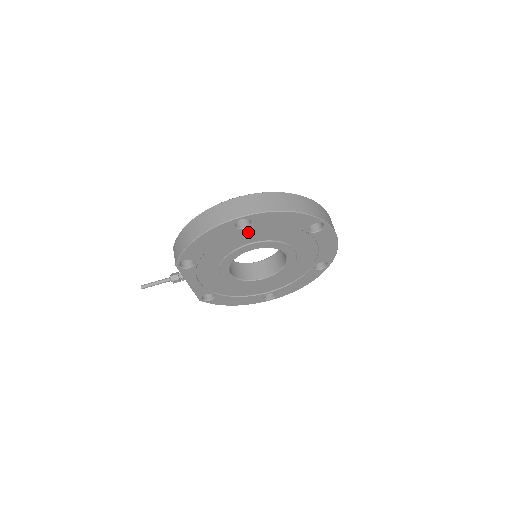
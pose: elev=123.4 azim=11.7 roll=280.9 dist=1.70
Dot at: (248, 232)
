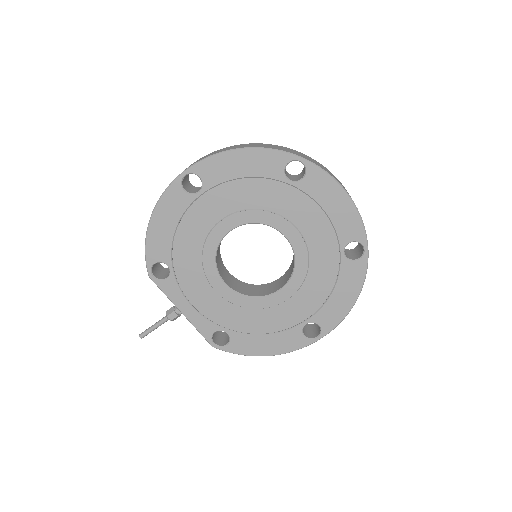
Dot at: (208, 199)
